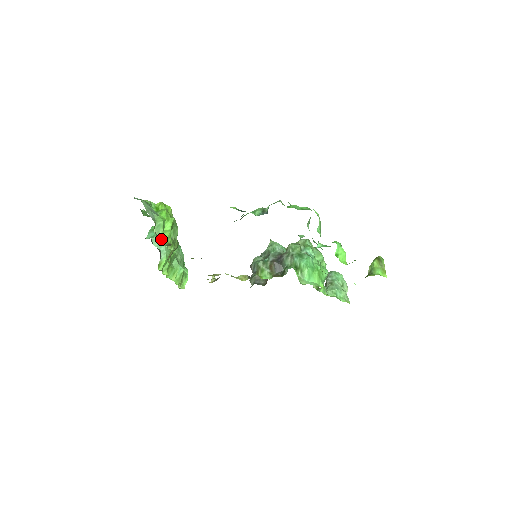
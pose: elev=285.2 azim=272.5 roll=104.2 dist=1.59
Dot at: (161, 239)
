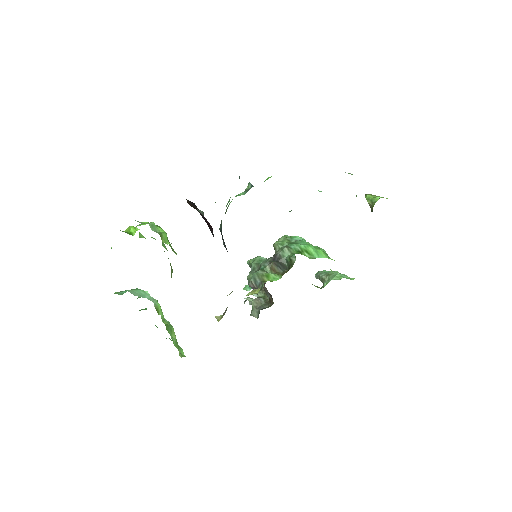
Dot at: (163, 239)
